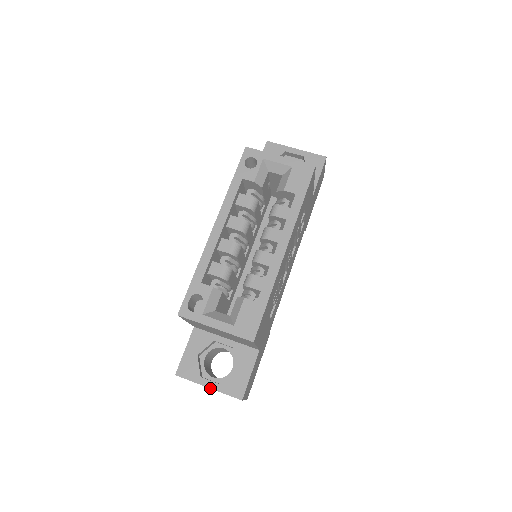
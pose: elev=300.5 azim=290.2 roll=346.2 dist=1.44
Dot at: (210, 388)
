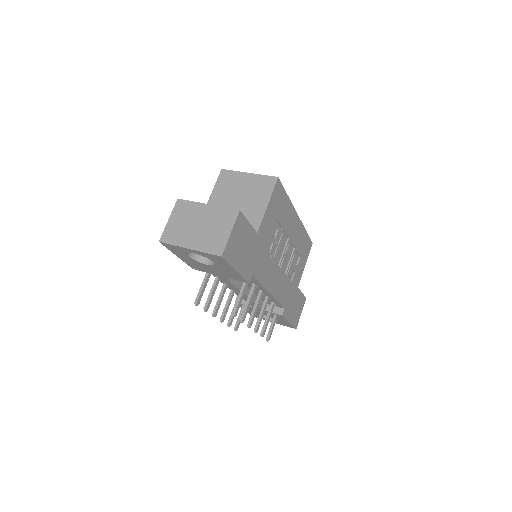
Dot at: (210, 204)
